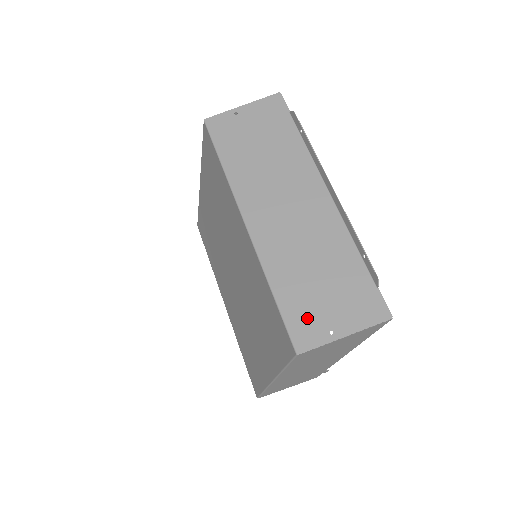
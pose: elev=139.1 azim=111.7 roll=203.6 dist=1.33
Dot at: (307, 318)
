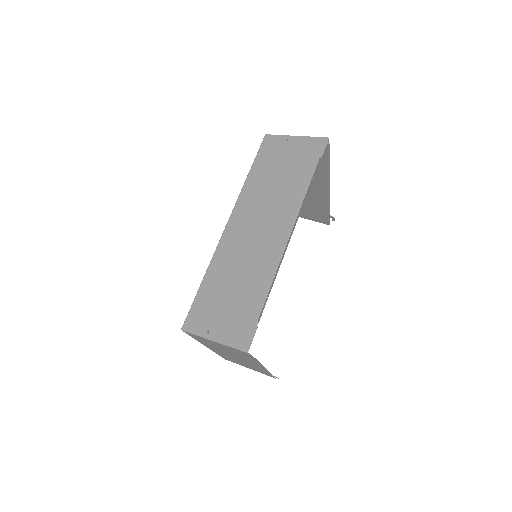
Dot at: (204, 312)
